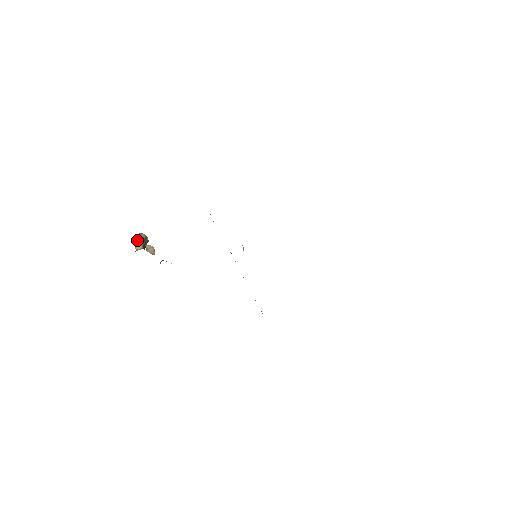
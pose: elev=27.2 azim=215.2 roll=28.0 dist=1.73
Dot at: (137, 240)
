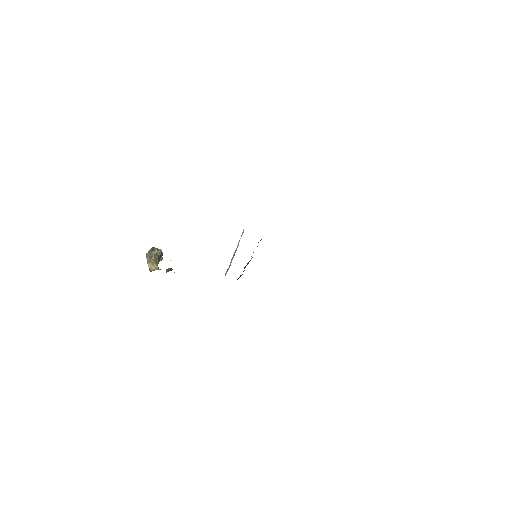
Dot at: (152, 258)
